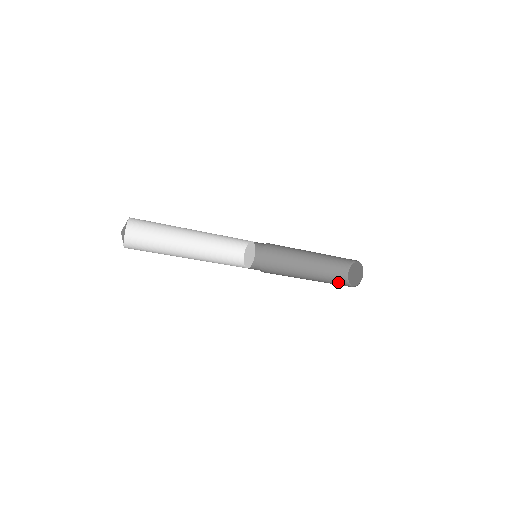
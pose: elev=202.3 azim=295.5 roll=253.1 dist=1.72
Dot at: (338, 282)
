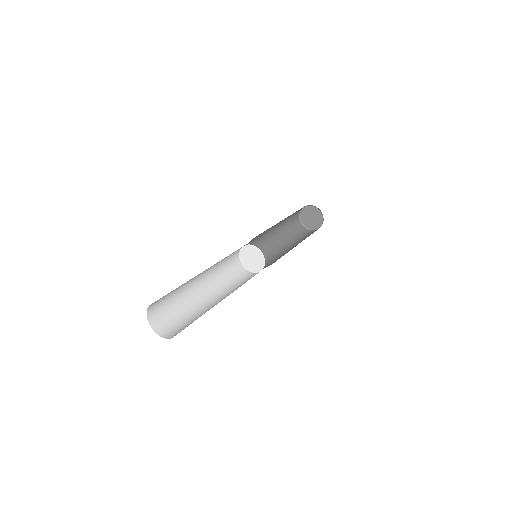
Dot at: (294, 221)
